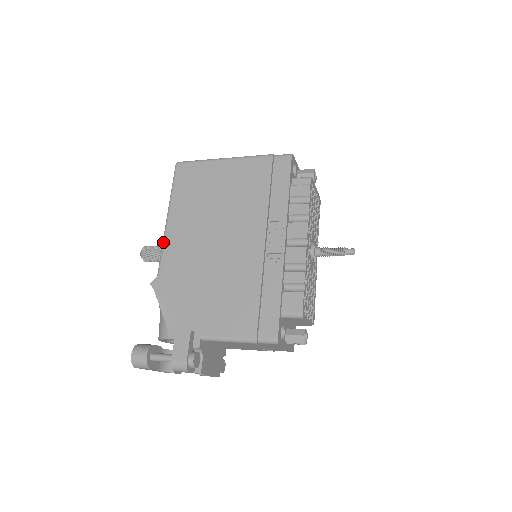
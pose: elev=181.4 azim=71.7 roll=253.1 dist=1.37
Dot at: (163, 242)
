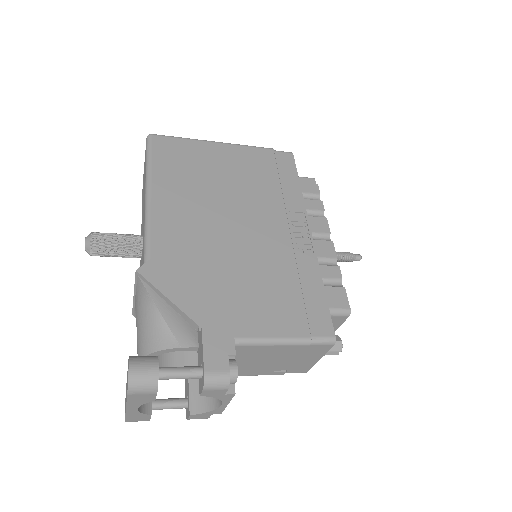
Dot at: (148, 219)
